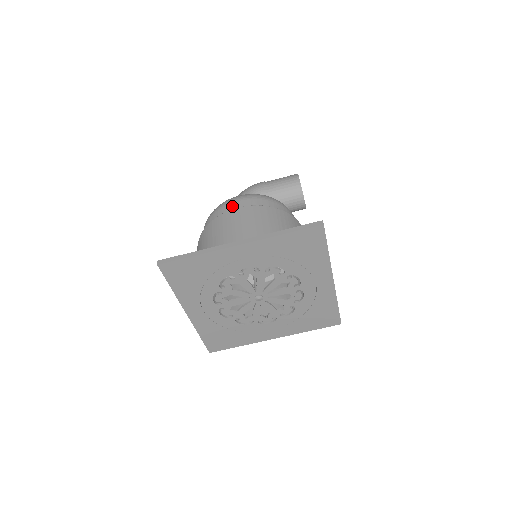
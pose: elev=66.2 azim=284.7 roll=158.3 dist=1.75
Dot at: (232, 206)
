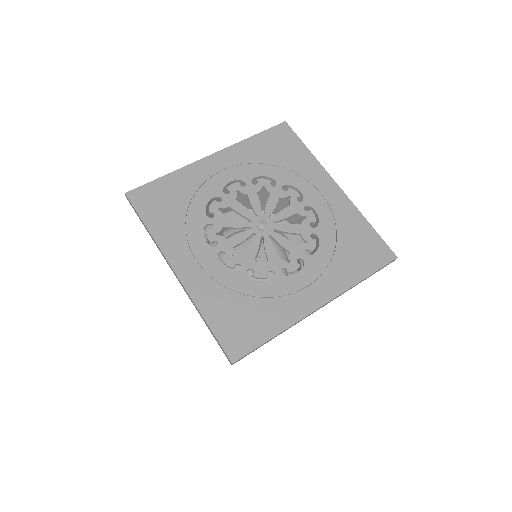
Dot at: occluded
